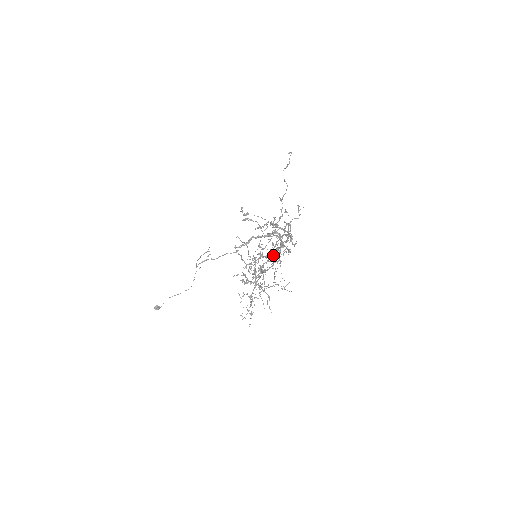
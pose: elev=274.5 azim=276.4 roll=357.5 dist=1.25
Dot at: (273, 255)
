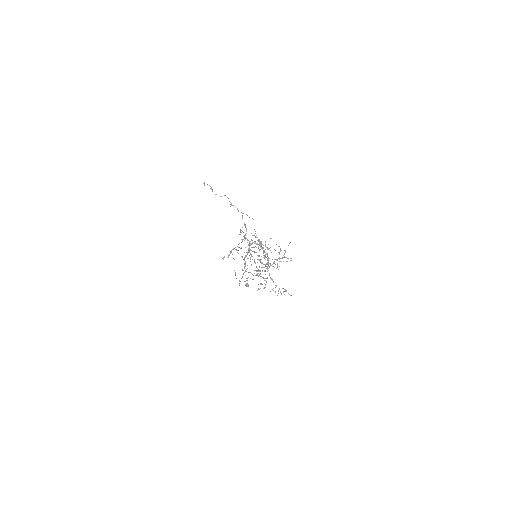
Dot at: occluded
